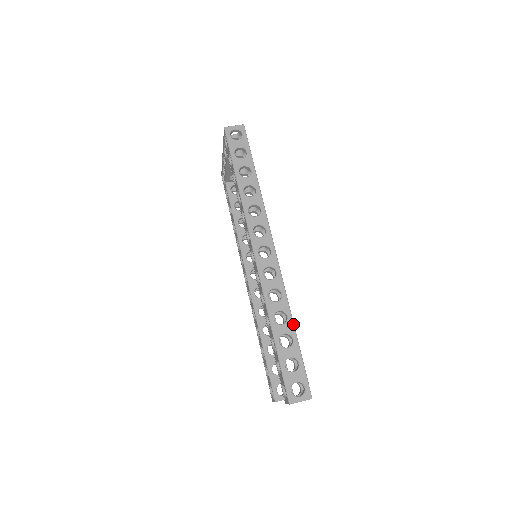
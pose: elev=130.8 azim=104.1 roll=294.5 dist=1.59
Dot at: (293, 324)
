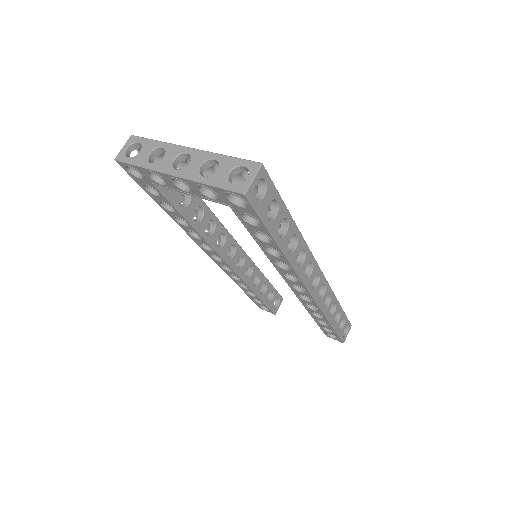
Dot at: (339, 304)
